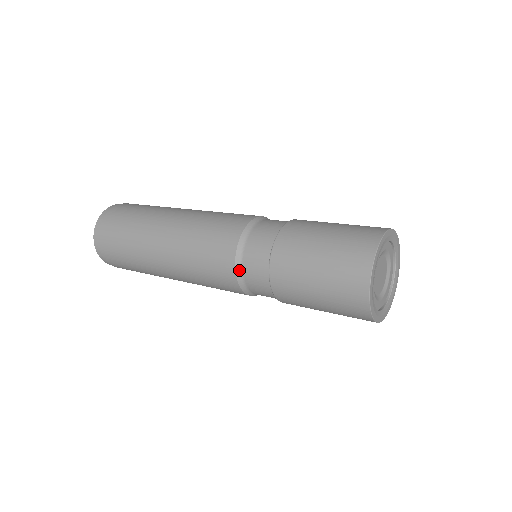
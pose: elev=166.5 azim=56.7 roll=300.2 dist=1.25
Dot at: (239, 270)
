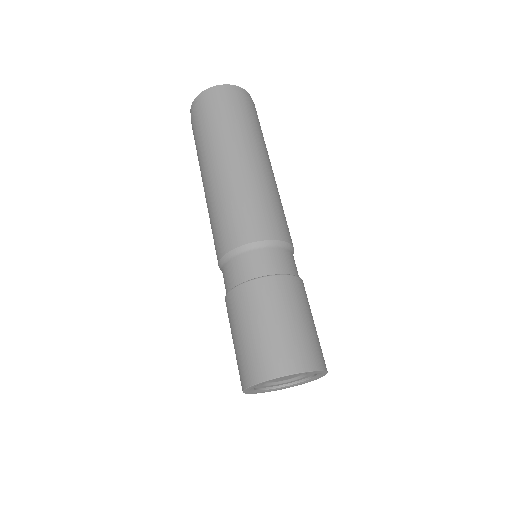
Dot at: occluded
